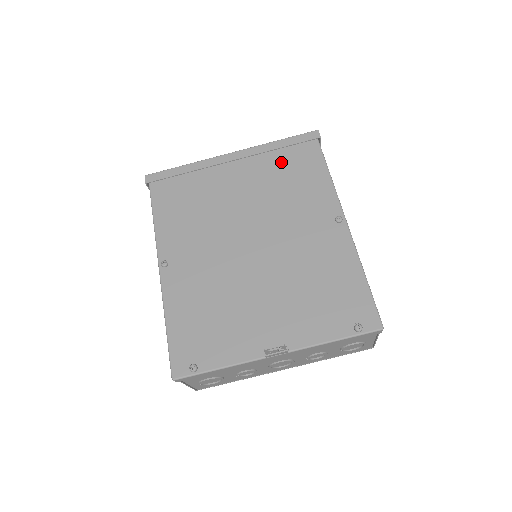
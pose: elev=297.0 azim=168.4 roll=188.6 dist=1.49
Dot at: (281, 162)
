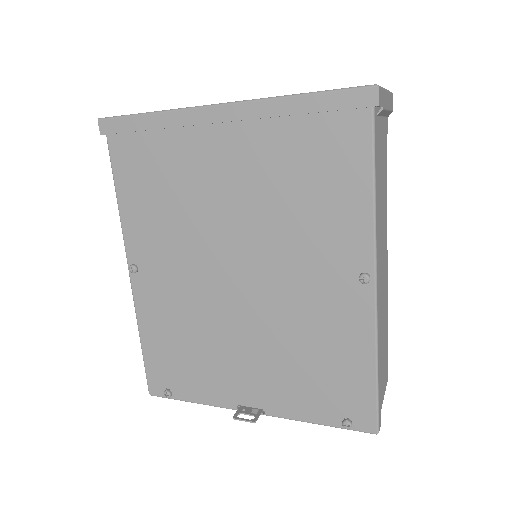
Dot at: (298, 143)
